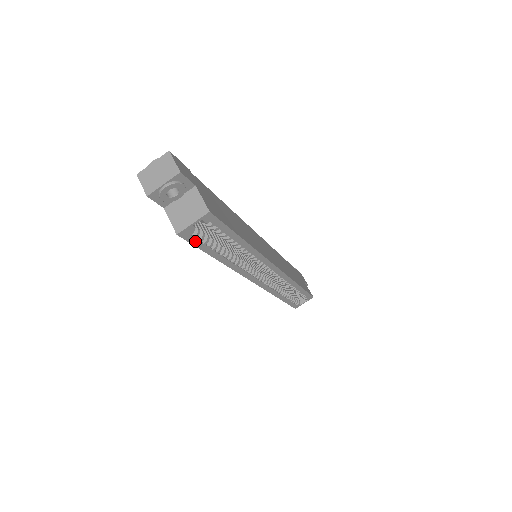
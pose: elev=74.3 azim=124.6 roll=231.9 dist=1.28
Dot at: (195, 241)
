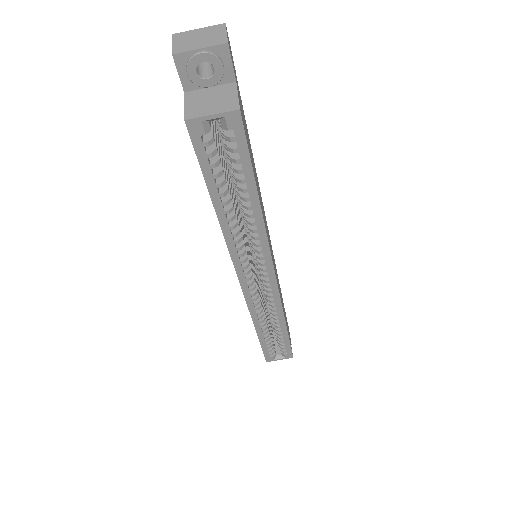
Dot at: (202, 152)
